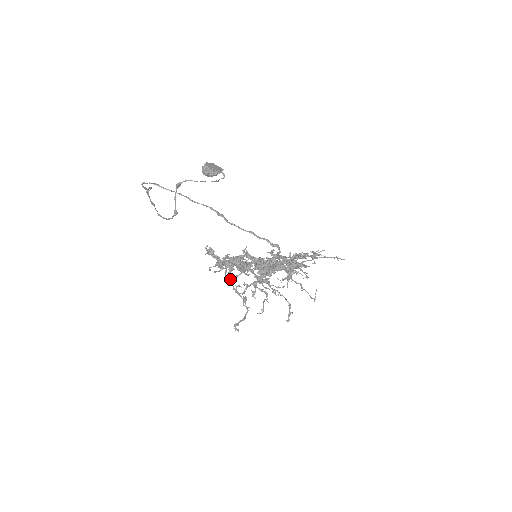
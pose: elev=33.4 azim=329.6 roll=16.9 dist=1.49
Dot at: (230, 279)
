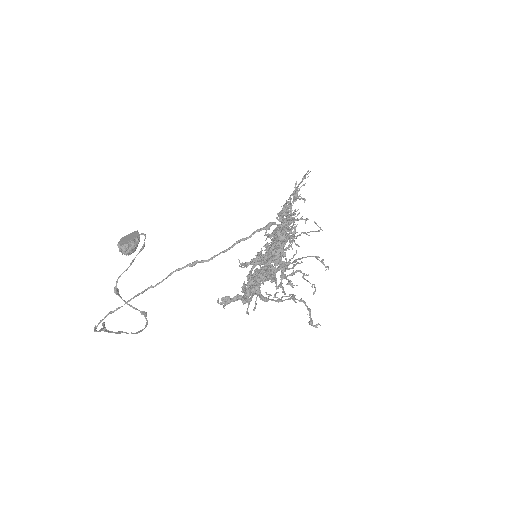
Dot at: occluded
